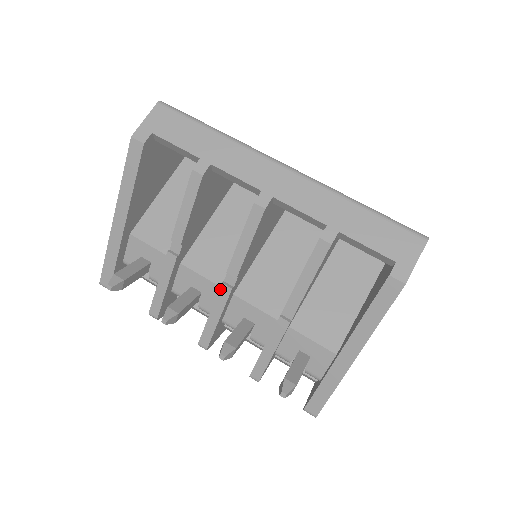
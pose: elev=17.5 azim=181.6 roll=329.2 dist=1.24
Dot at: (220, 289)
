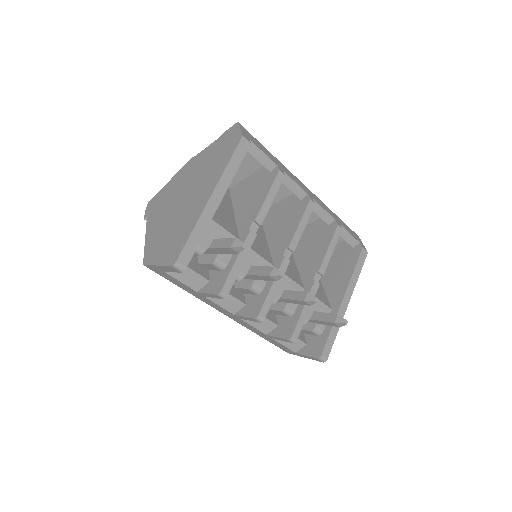
Dot at: (283, 262)
